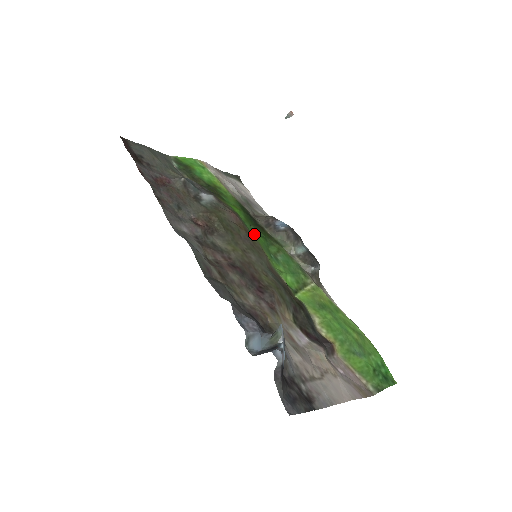
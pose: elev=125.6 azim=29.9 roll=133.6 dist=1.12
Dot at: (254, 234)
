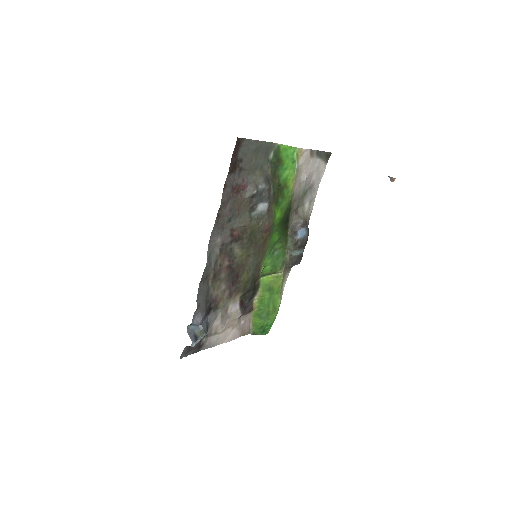
Dot at: (275, 233)
